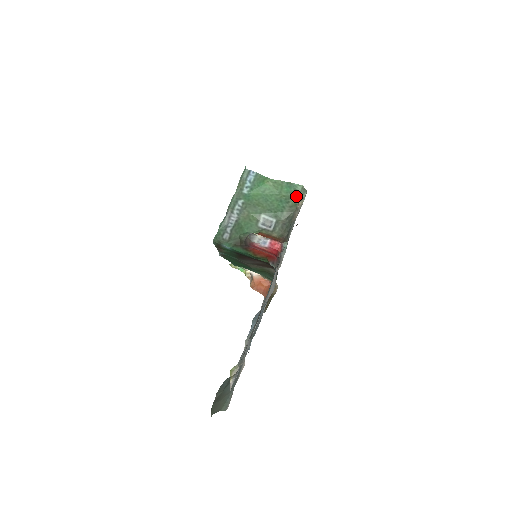
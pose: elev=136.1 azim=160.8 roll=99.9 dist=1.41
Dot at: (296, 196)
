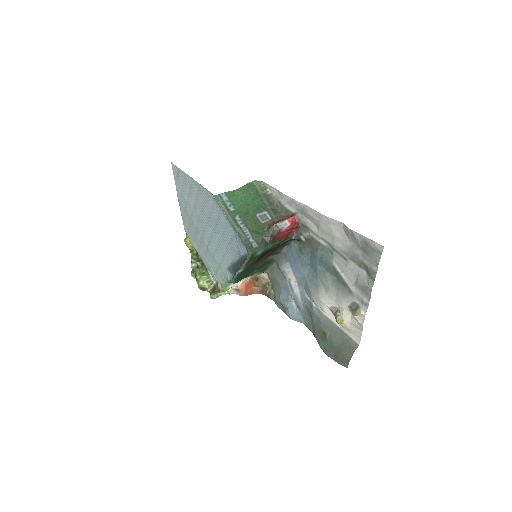
Dot at: (259, 189)
